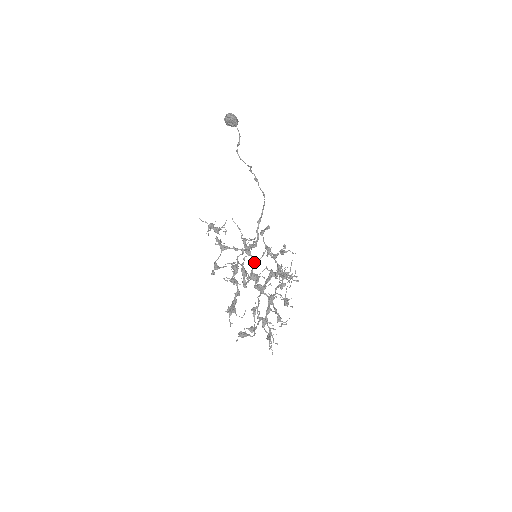
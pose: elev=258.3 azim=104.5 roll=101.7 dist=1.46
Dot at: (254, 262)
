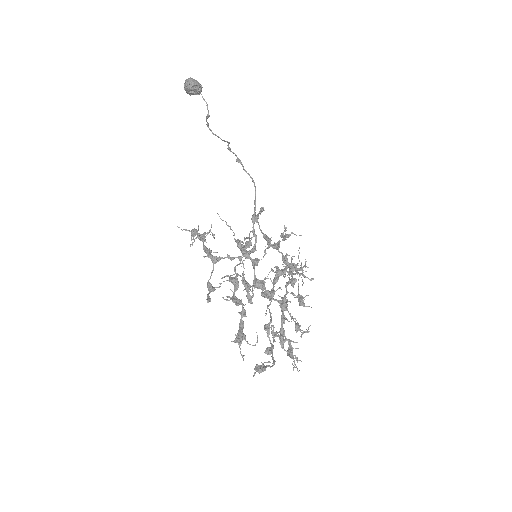
Dot at: (255, 265)
